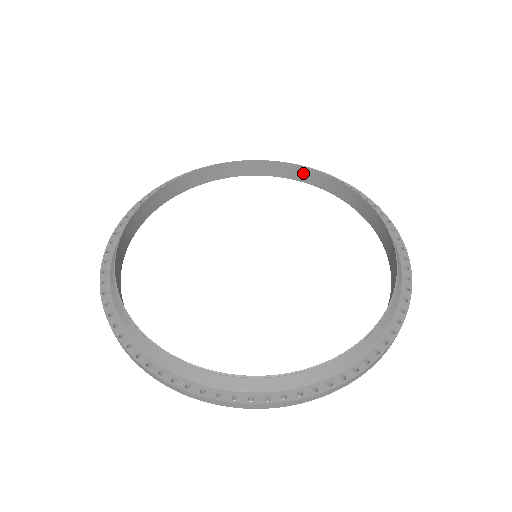
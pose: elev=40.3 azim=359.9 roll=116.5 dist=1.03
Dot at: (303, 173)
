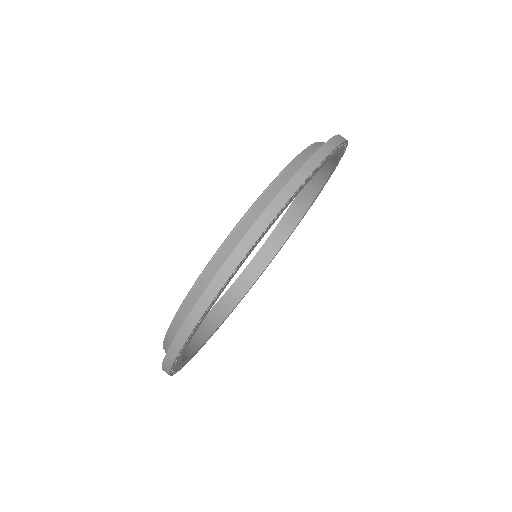
Dot at: (275, 239)
